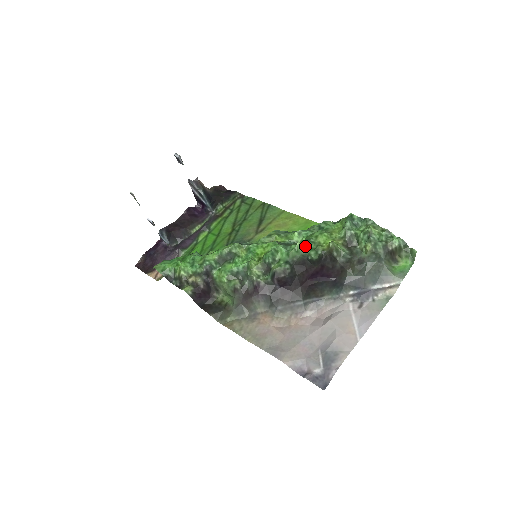
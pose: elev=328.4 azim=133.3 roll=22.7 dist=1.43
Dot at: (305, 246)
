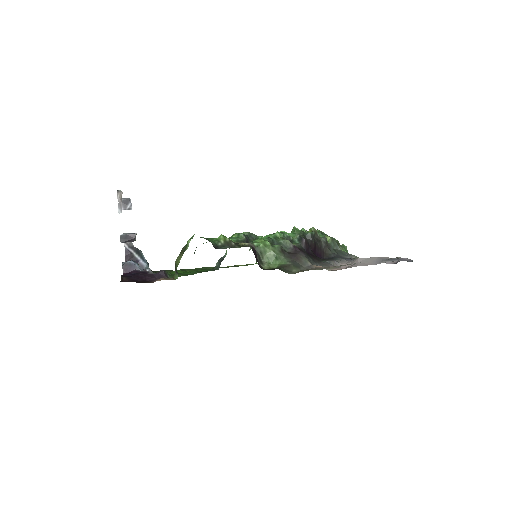
Dot at: occluded
